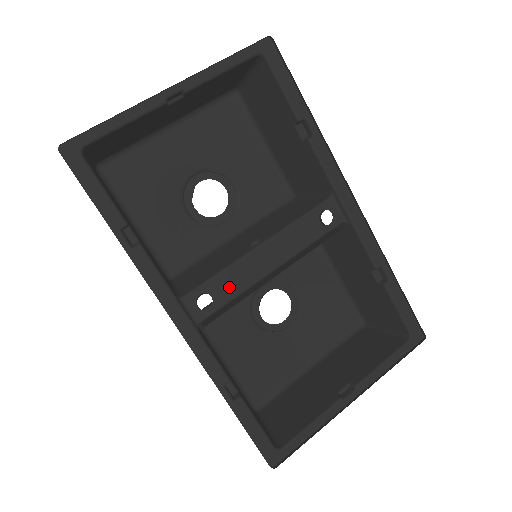
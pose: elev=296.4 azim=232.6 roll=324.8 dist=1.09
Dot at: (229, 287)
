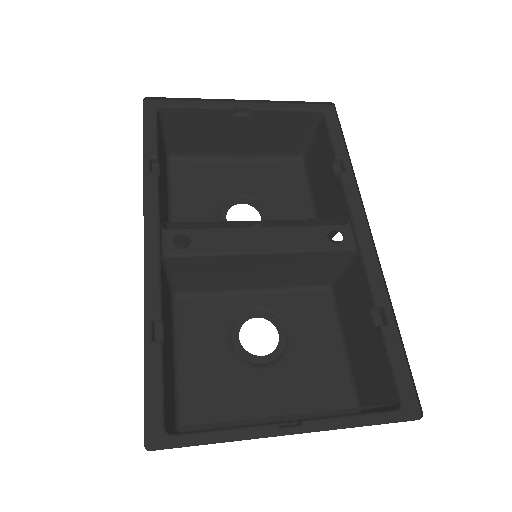
Dot at: (211, 243)
